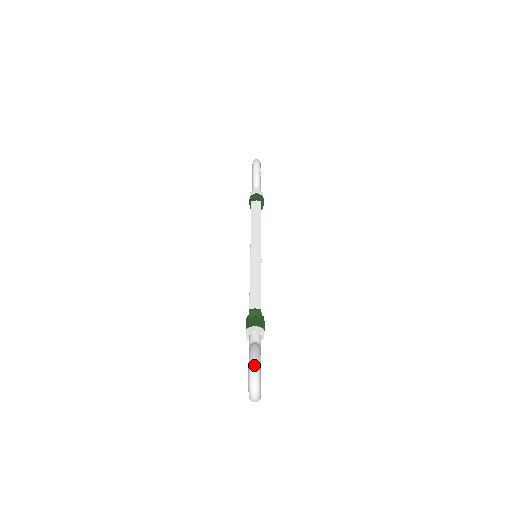
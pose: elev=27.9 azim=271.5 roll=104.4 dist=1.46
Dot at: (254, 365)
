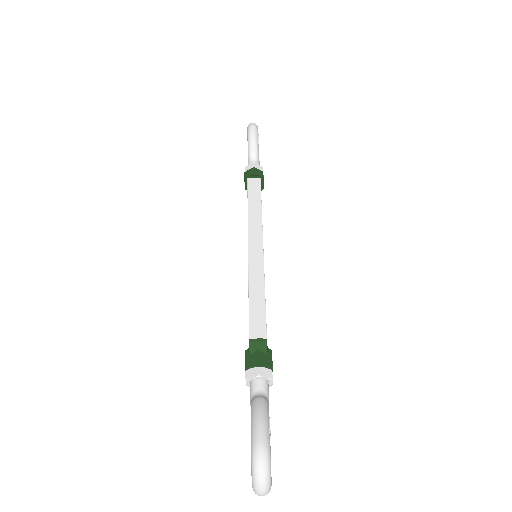
Dot at: (260, 438)
